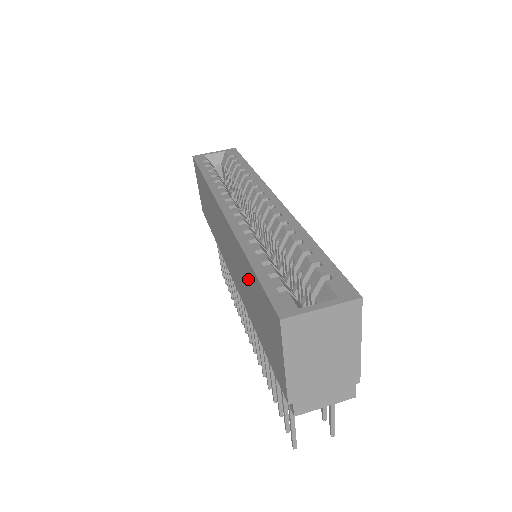
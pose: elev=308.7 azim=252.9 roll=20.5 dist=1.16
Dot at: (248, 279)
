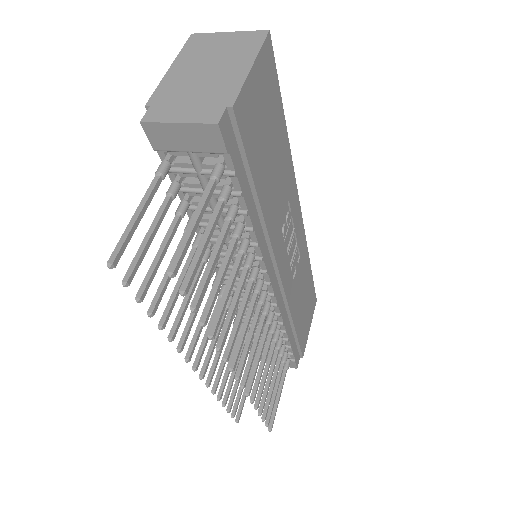
Dot at: occluded
